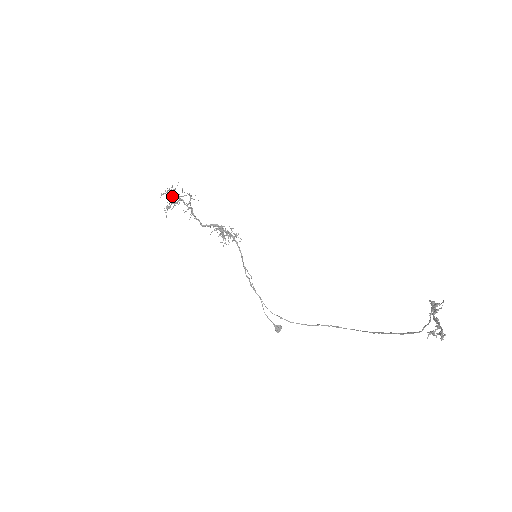
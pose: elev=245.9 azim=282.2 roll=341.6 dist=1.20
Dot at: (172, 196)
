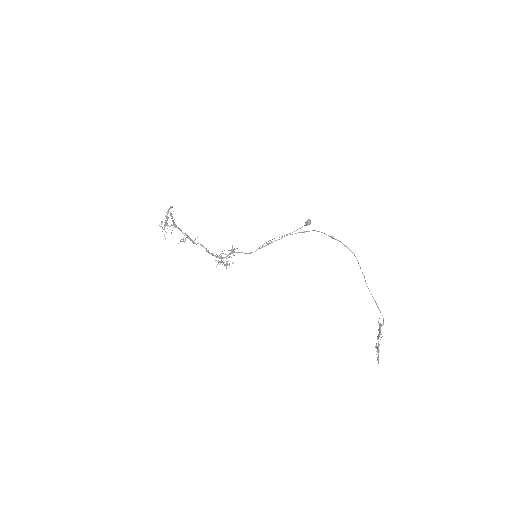
Dot at: (167, 220)
